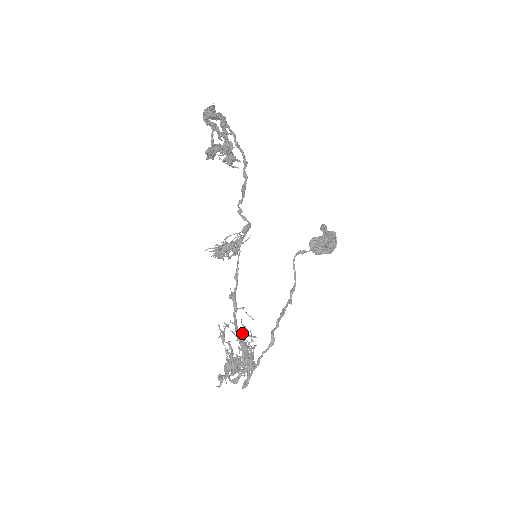
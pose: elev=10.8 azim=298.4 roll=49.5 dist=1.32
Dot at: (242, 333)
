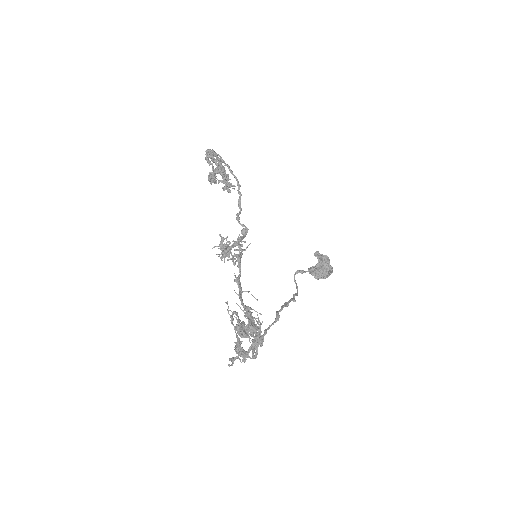
Dot at: (247, 306)
